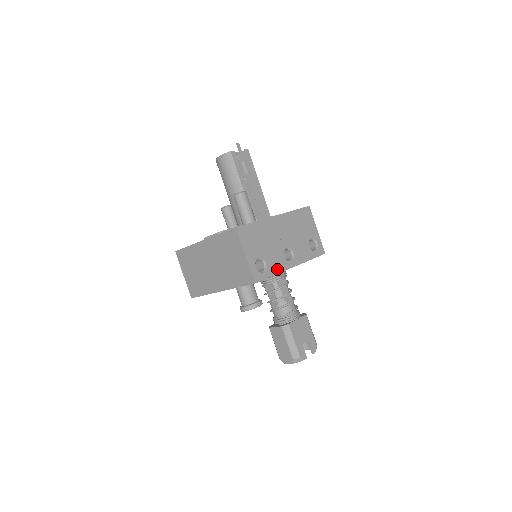
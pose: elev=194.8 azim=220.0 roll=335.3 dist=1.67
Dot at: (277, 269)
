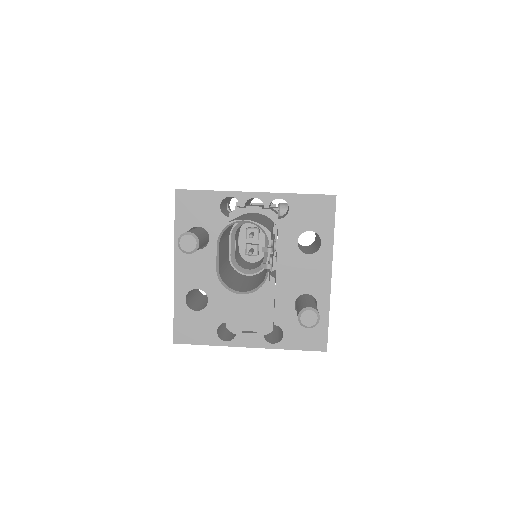
Dot at: occluded
